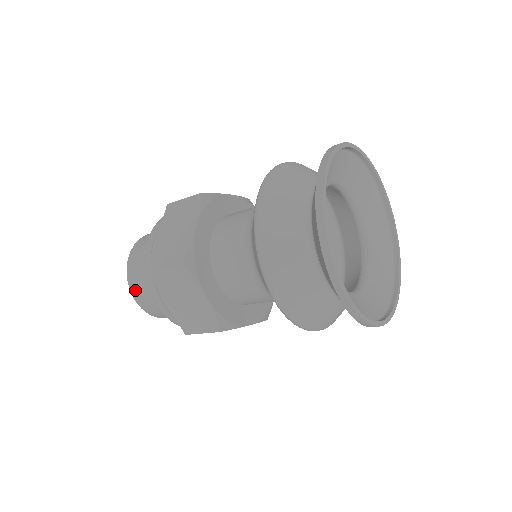
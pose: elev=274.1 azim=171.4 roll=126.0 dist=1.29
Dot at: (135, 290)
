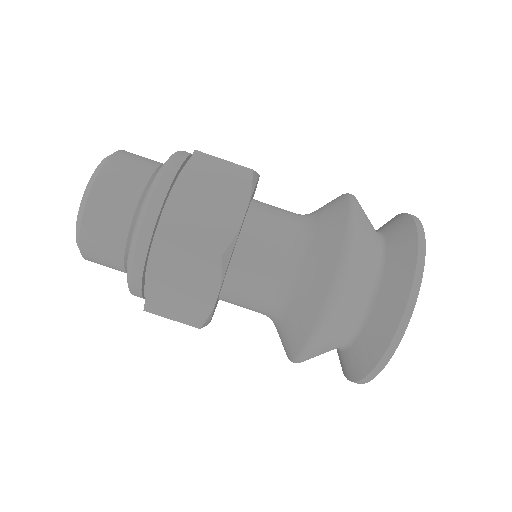
Dot at: (91, 226)
